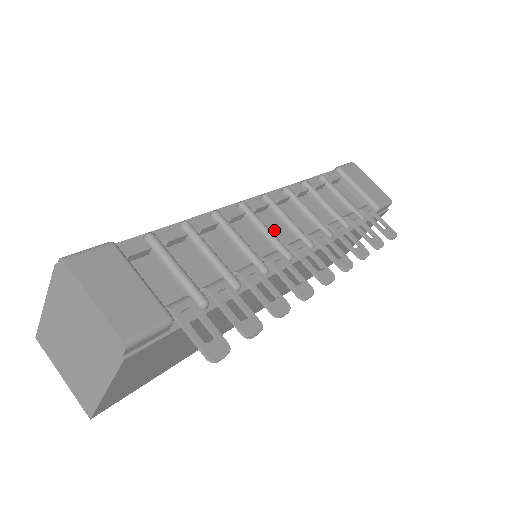
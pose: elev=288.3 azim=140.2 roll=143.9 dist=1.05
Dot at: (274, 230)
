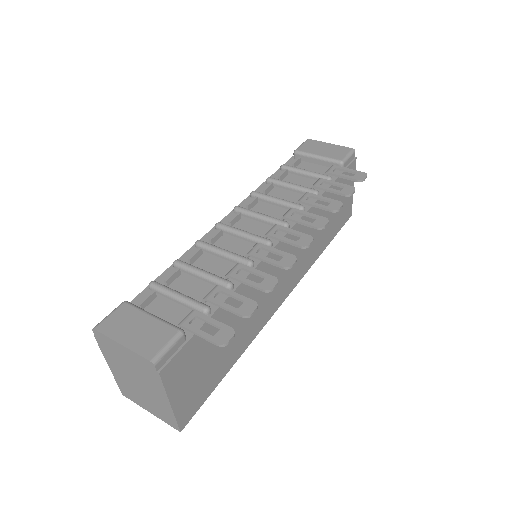
Dot at: (252, 229)
